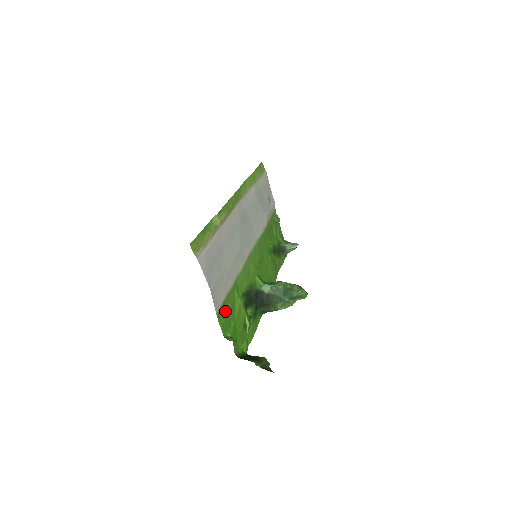
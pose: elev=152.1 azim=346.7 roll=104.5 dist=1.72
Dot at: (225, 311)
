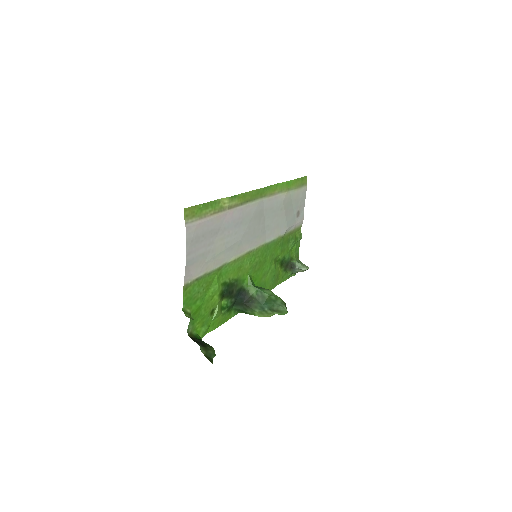
Dot at: (195, 287)
